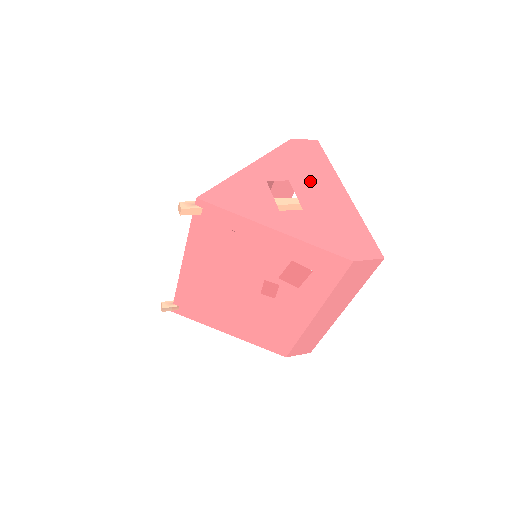
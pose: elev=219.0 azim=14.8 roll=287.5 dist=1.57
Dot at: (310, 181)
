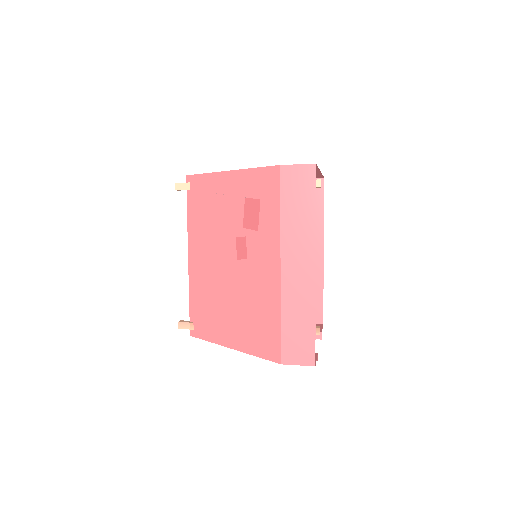
Dot at: occluded
